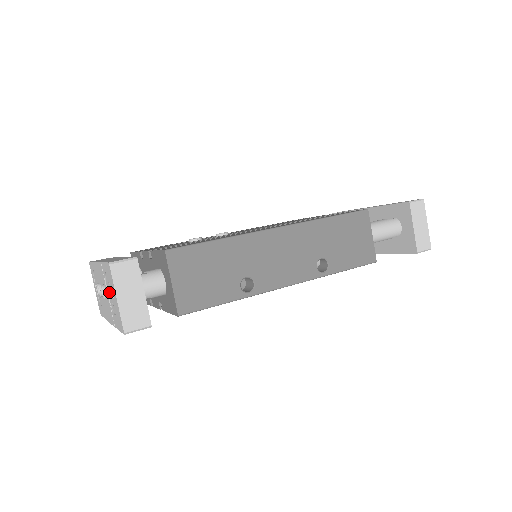
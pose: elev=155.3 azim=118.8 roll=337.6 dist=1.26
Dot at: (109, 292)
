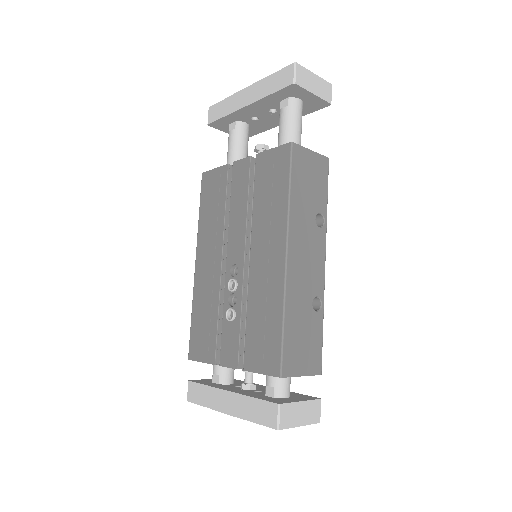
Dot at: occluded
